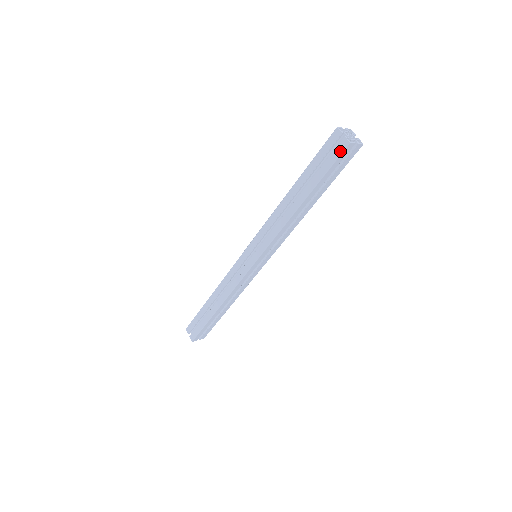
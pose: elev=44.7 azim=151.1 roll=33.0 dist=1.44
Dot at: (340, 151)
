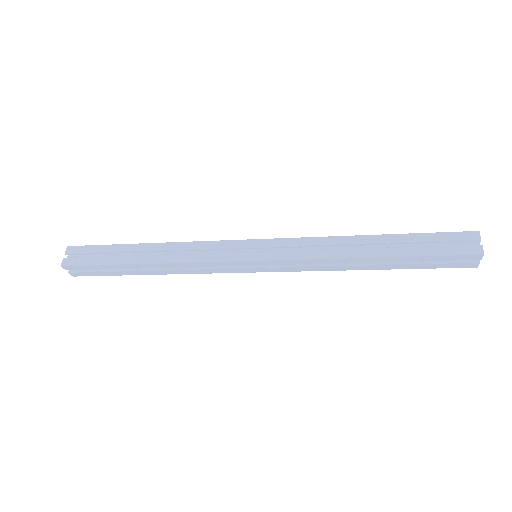
Dot at: (462, 267)
